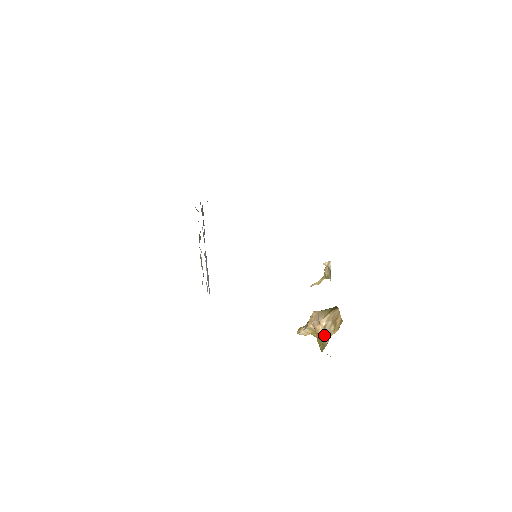
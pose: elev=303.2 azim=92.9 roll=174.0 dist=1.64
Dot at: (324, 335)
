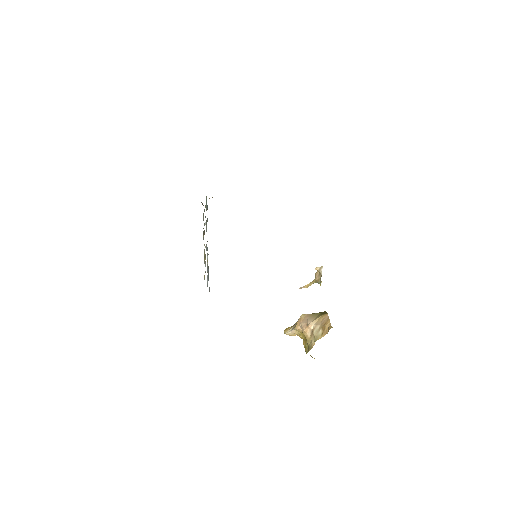
Dot at: (311, 338)
